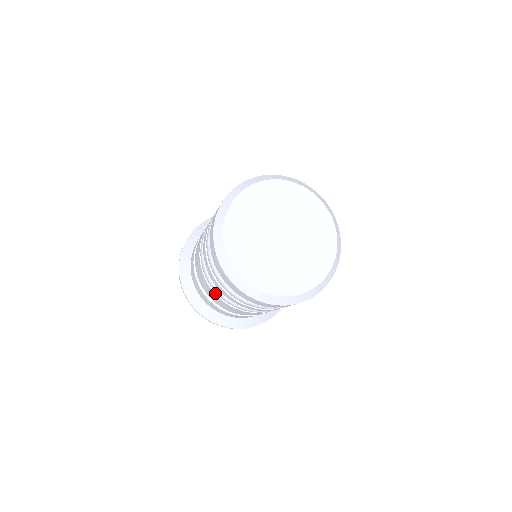
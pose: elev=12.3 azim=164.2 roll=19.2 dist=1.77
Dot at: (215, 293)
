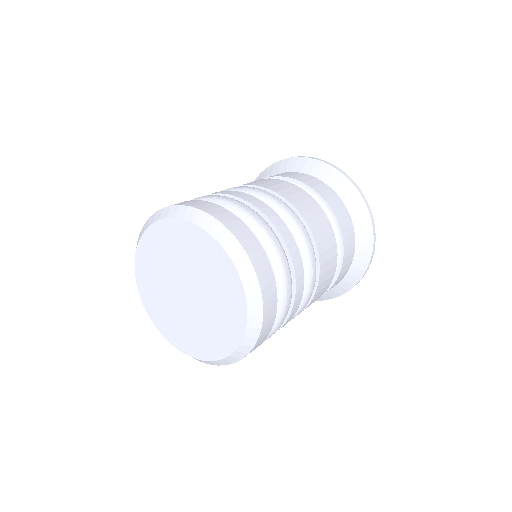
Dot at: occluded
